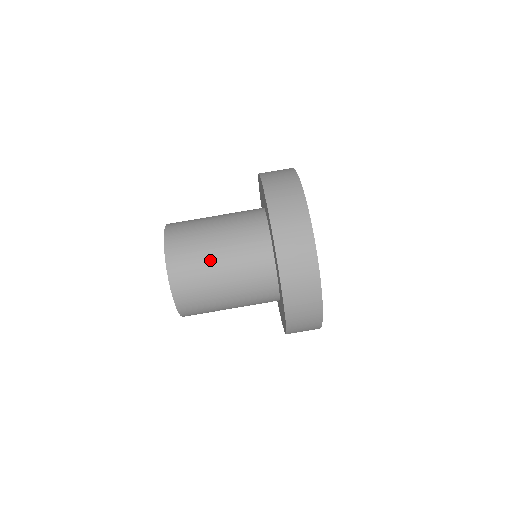
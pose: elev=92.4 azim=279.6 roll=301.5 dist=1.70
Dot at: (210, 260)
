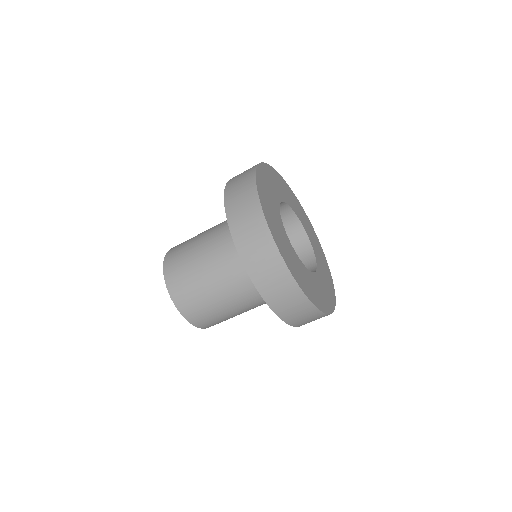
Dot at: (205, 286)
